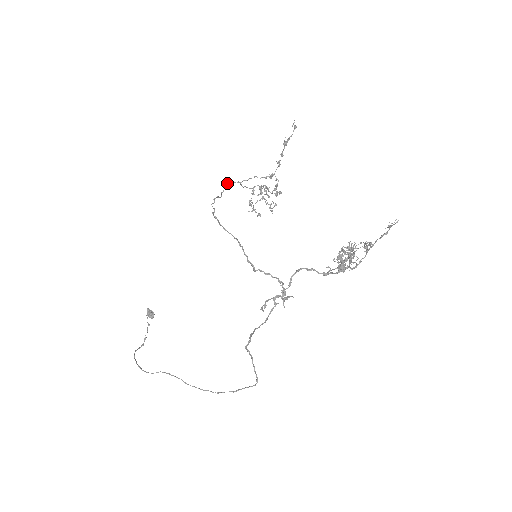
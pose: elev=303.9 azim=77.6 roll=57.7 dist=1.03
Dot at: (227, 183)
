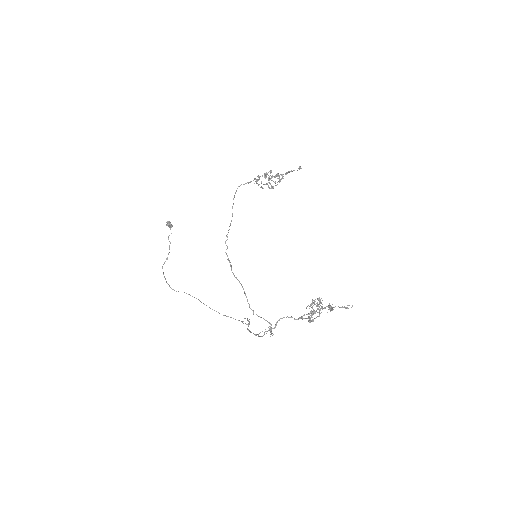
Dot at: (237, 188)
